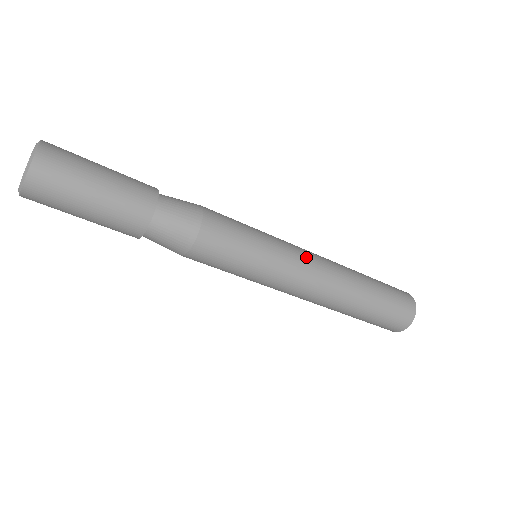
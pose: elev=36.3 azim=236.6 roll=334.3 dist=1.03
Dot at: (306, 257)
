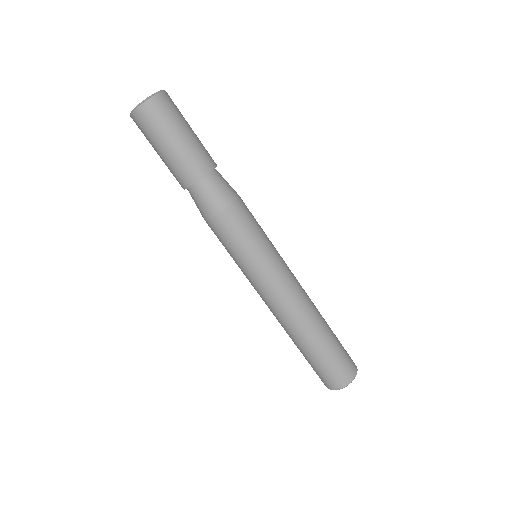
Dot at: (286, 284)
